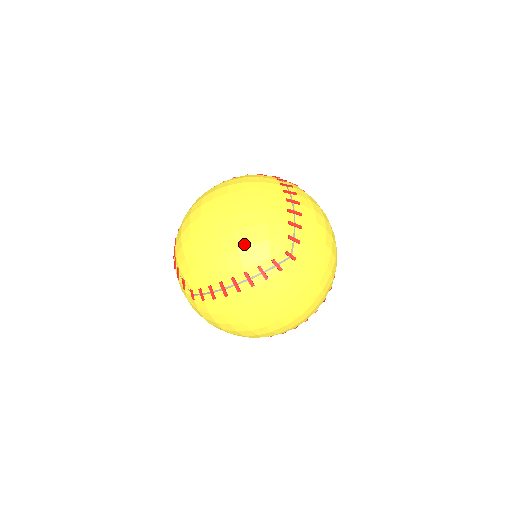
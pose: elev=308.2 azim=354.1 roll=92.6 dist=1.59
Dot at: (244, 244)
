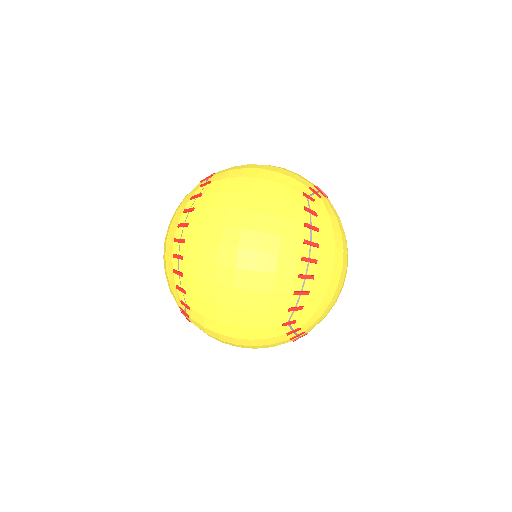
Dot at: (173, 218)
